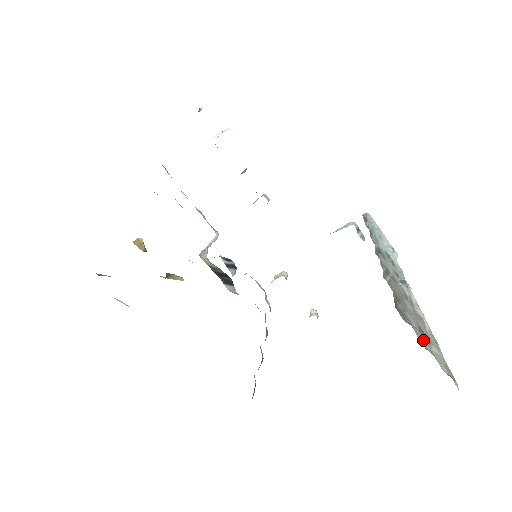
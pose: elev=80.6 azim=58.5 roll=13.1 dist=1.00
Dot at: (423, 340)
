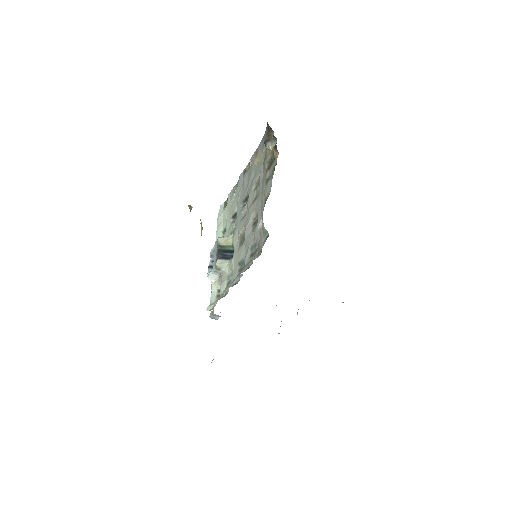
Dot at: occluded
